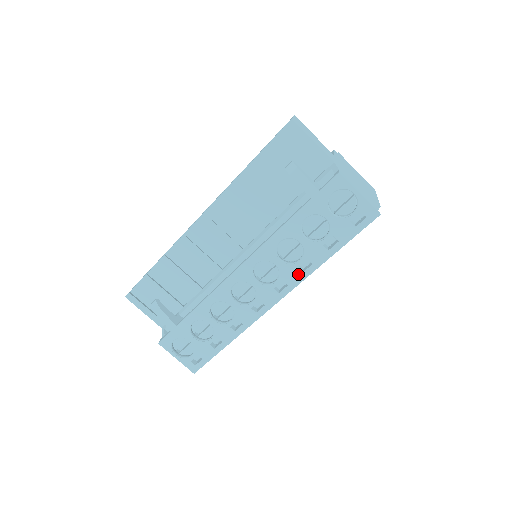
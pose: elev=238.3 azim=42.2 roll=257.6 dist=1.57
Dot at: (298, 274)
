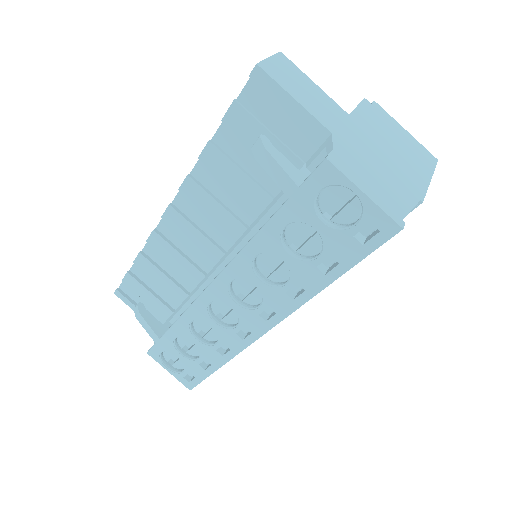
Dot at: (287, 301)
